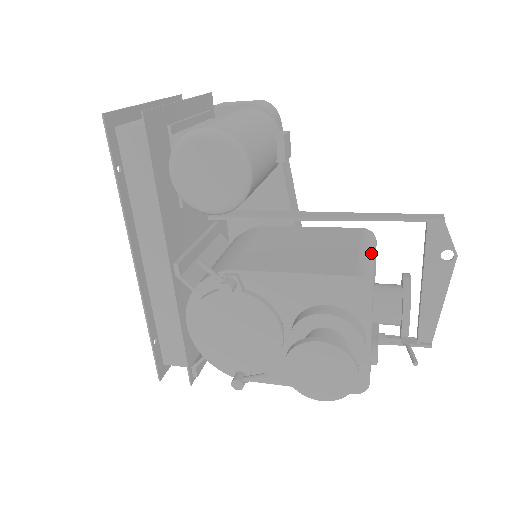
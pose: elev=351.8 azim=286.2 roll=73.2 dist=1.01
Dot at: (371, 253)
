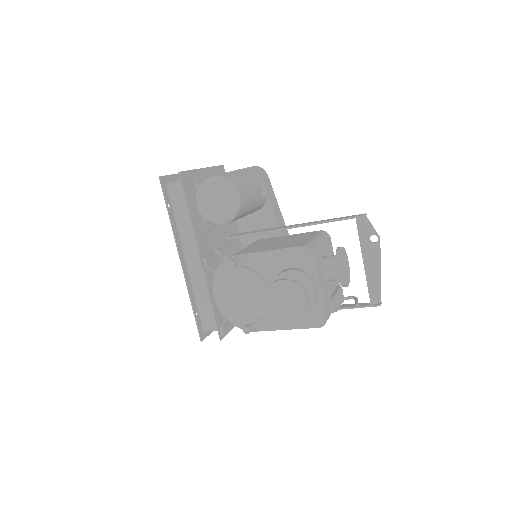
Dot at: (320, 239)
